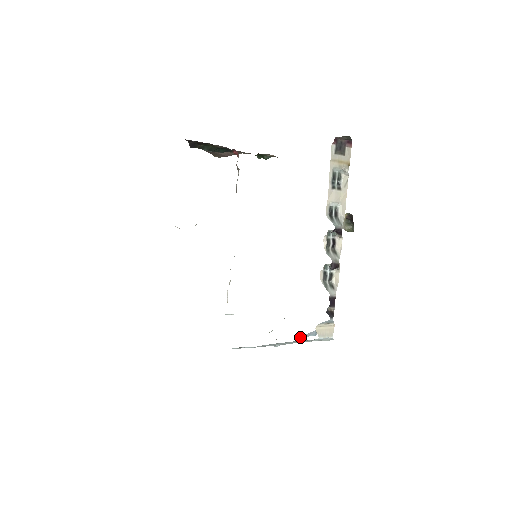
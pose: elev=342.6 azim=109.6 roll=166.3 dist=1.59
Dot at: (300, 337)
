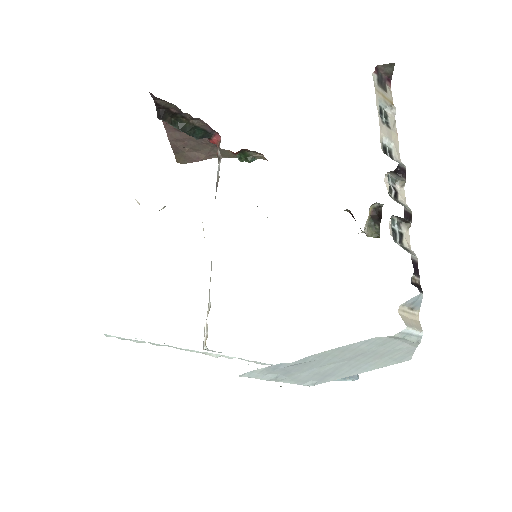
Dot at: occluded
